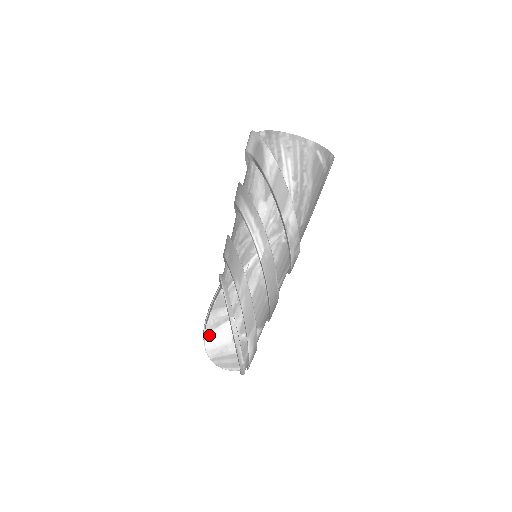
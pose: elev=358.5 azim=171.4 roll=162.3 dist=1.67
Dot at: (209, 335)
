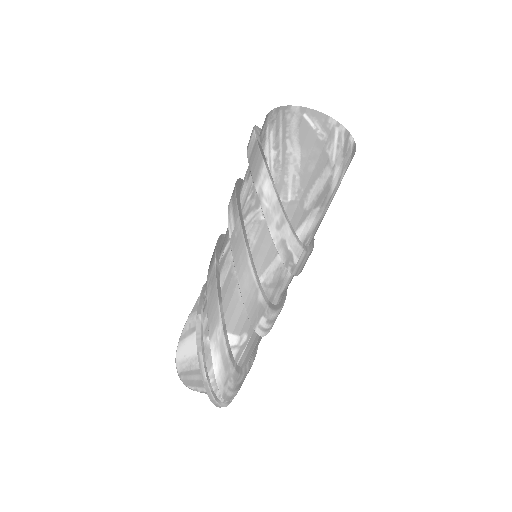
Dot at: (182, 343)
